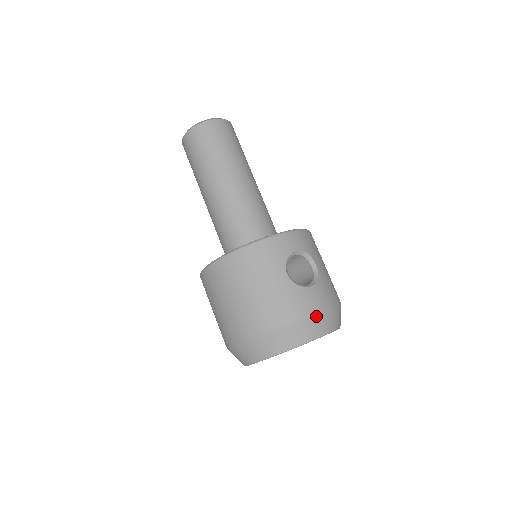
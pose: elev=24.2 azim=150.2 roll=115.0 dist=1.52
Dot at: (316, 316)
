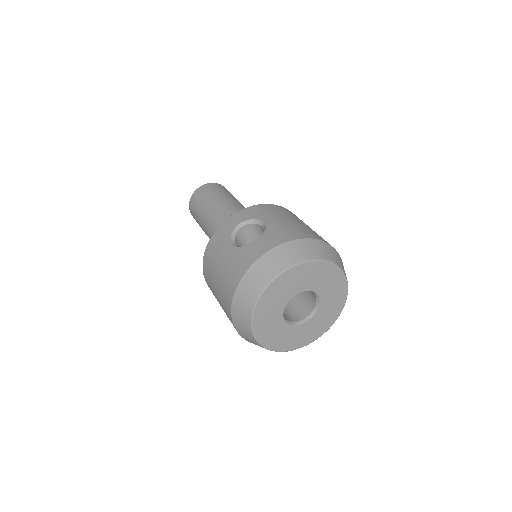
Dot at: (262, 260)
